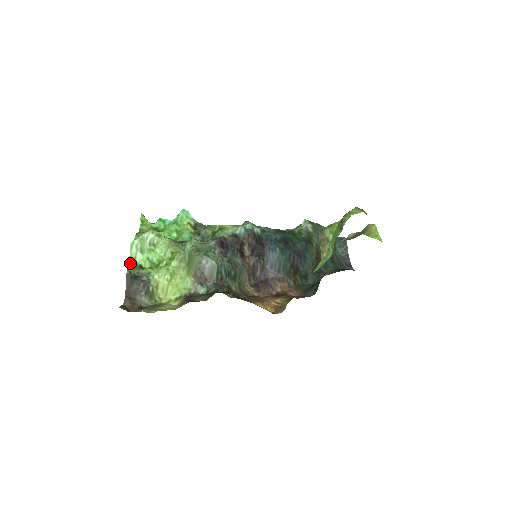
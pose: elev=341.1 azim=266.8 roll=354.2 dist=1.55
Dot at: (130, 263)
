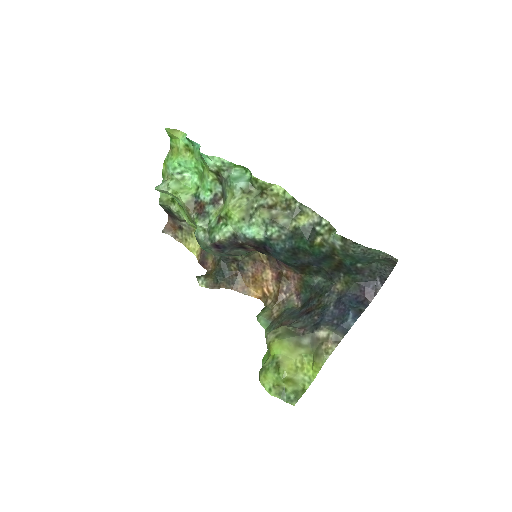
Dot at: (162, 199)
